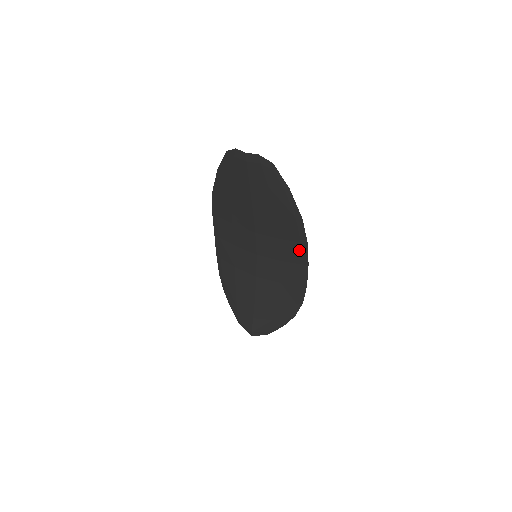
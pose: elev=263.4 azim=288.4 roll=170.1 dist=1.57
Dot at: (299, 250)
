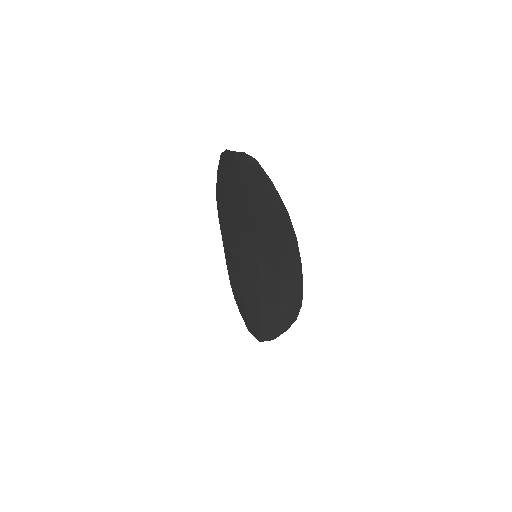
Dot at: (291, 246)
